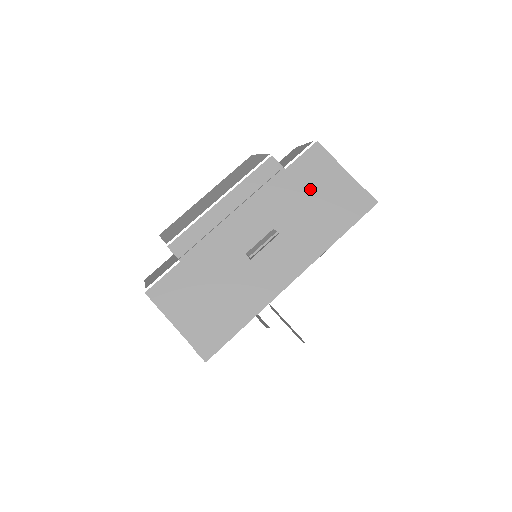
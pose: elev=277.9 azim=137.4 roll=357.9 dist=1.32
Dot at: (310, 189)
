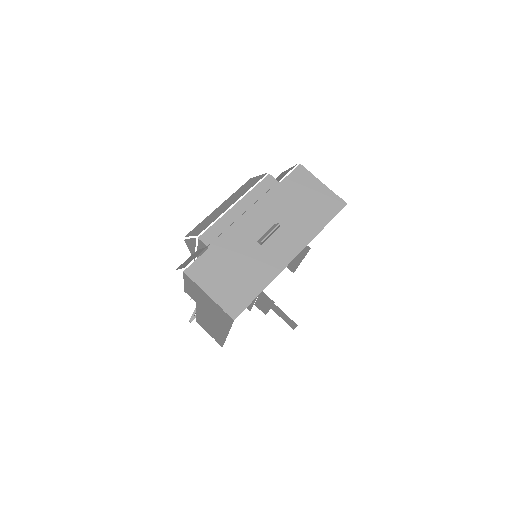
Dot at: (299, 196)
